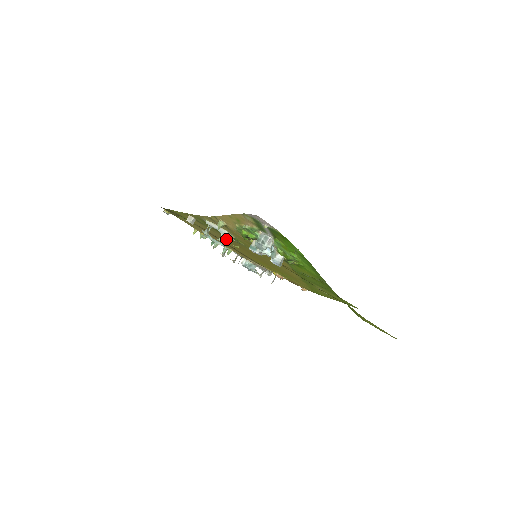
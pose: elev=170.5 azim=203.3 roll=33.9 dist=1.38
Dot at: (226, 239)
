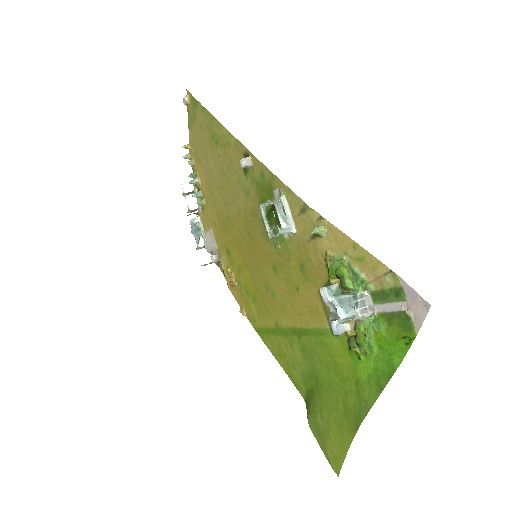
Dot at: (244, 209)
